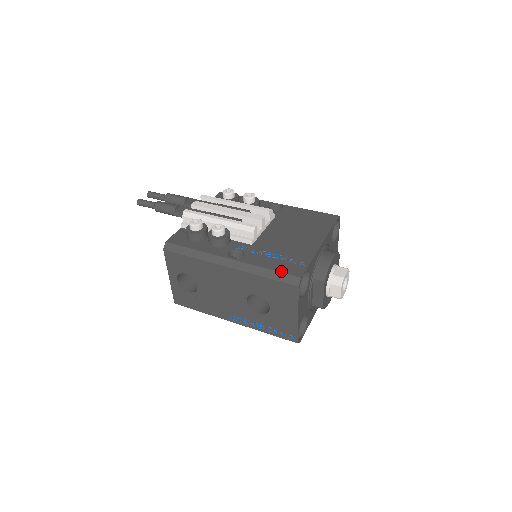
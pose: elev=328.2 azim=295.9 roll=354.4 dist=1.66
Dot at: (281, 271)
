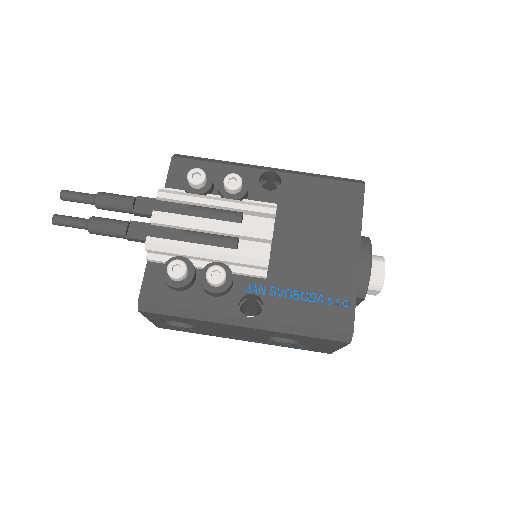
Dot at: (324, 327)
